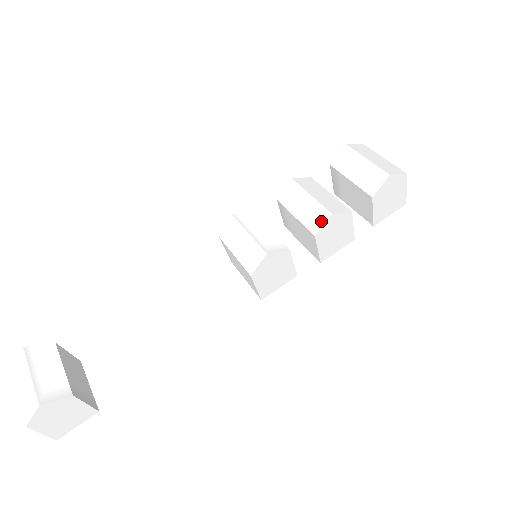
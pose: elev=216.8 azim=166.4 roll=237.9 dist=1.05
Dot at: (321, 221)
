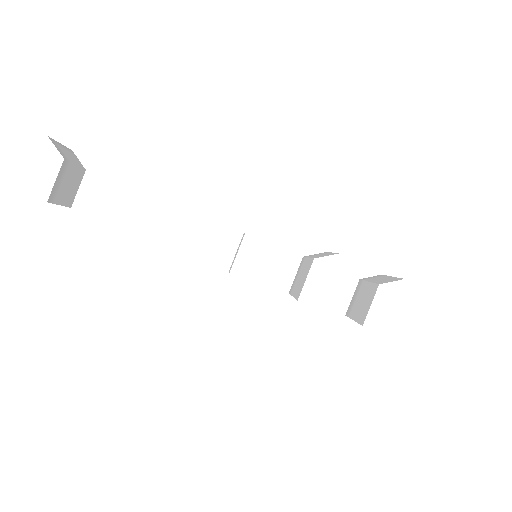
Dot at: (328, 255)
